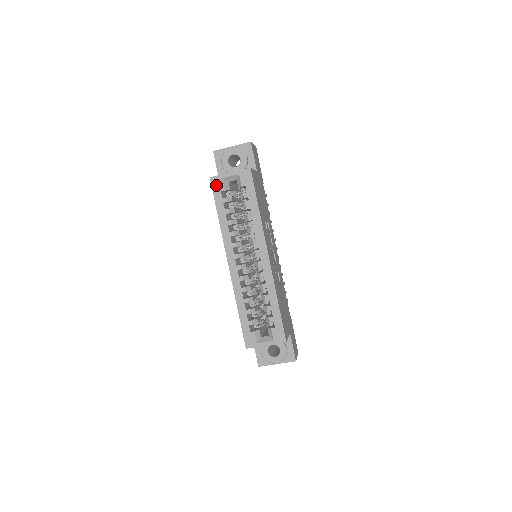
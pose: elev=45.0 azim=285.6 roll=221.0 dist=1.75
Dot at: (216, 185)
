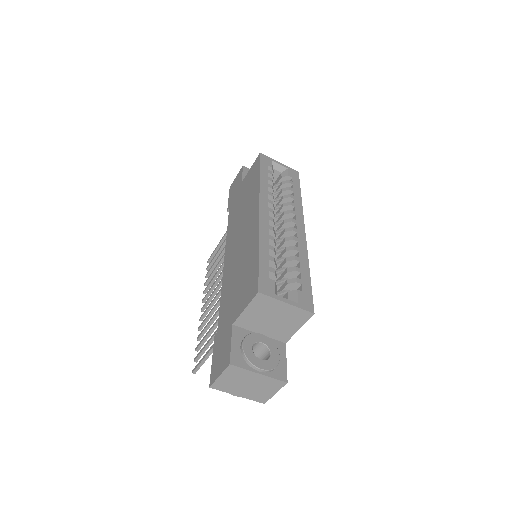
Dot at: (264, 160)
